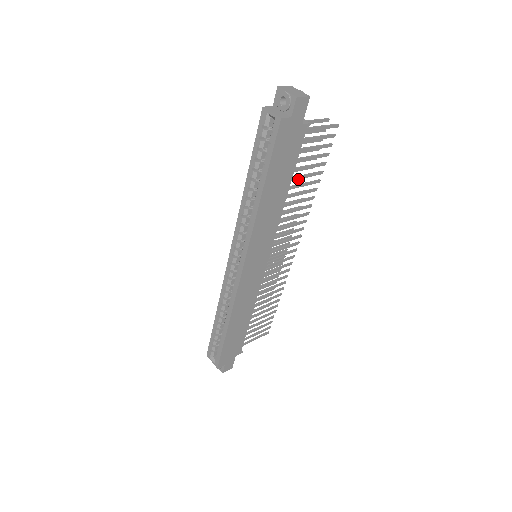
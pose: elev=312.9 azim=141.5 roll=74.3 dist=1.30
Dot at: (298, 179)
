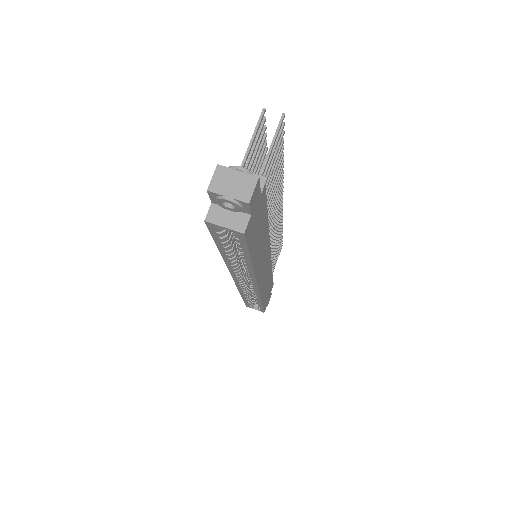
Dot at: occluded
